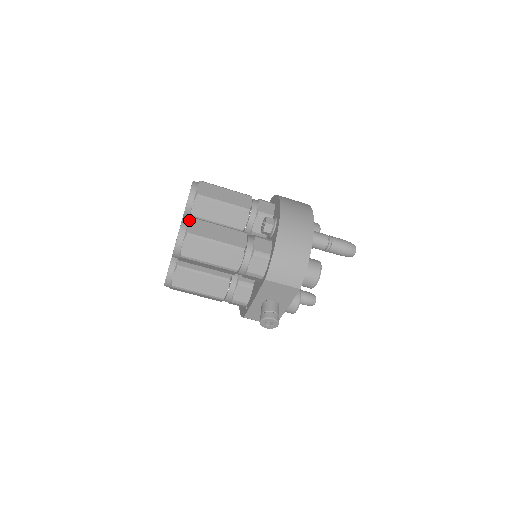
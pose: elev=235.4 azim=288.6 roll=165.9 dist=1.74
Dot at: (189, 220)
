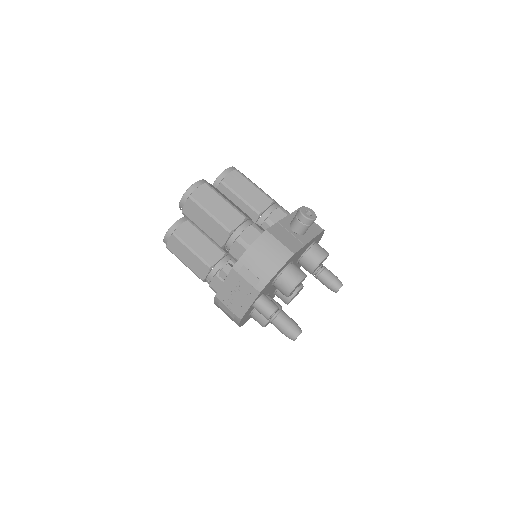
Dot at: occluded
